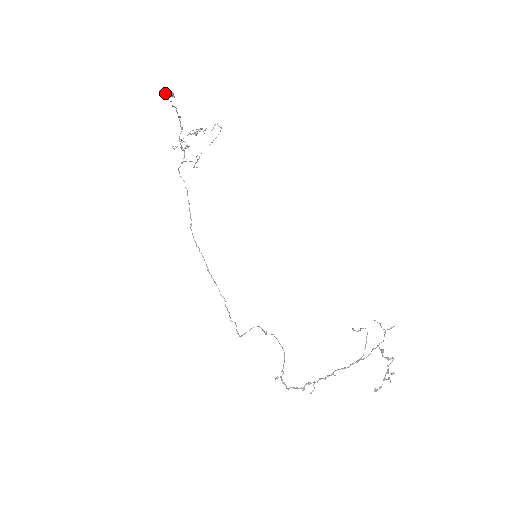
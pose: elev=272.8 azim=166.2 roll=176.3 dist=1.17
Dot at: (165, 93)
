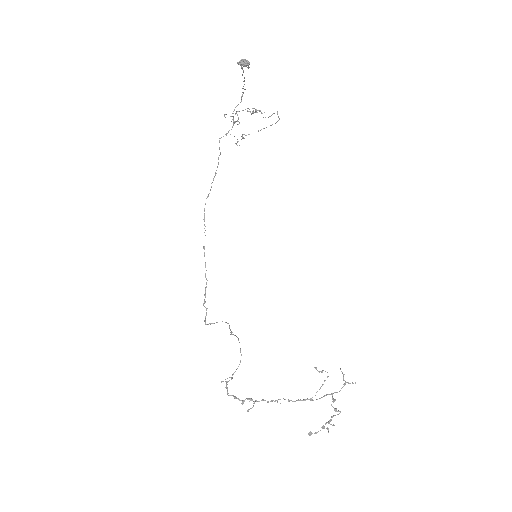
Dot at: (241, 60)
